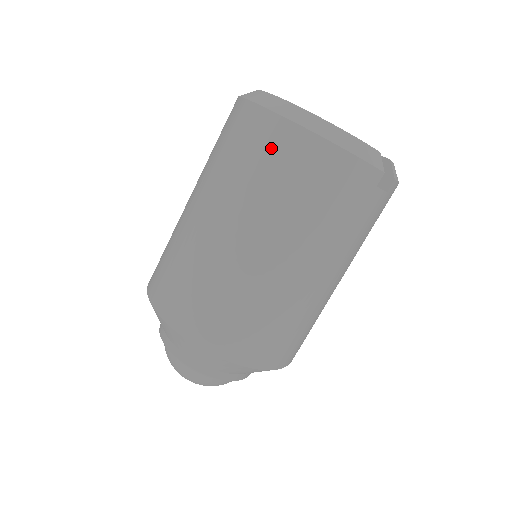
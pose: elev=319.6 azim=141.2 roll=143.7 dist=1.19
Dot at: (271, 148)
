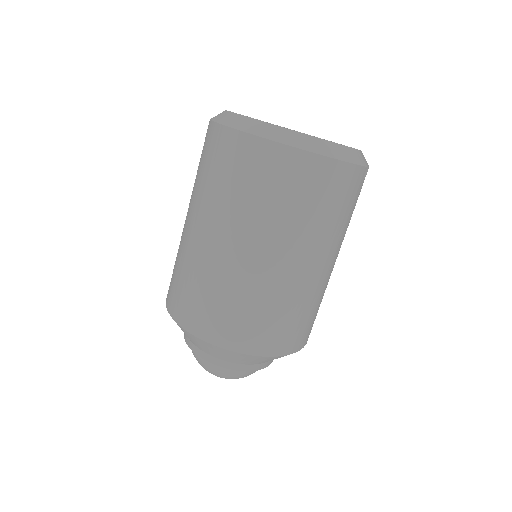
Dot at: (283, 175)
